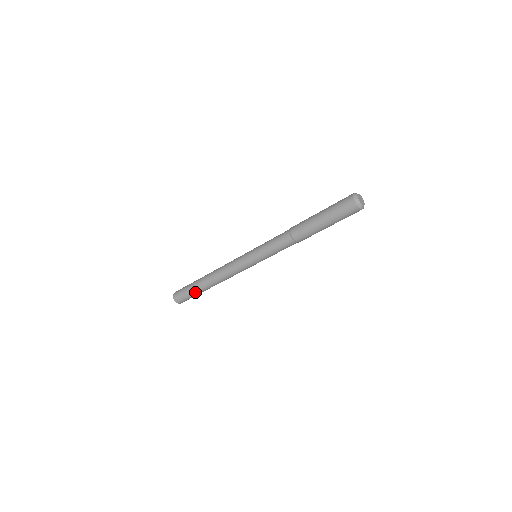
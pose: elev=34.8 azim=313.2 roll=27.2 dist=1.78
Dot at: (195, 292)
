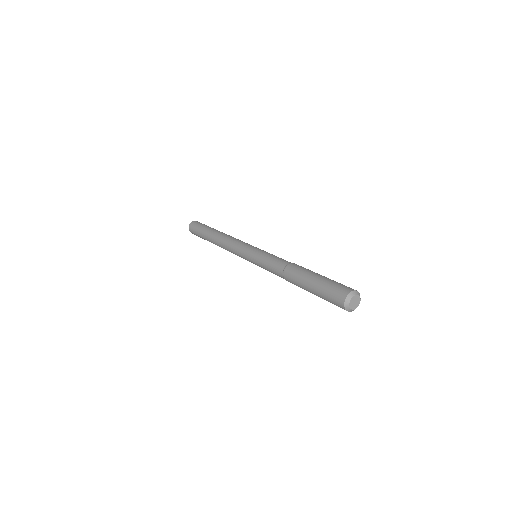
Dot at: occluded
